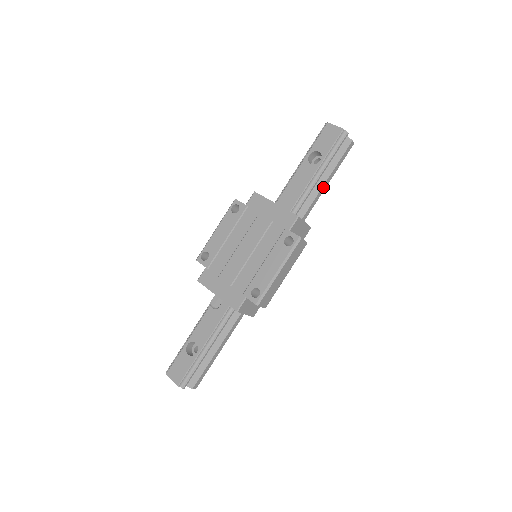
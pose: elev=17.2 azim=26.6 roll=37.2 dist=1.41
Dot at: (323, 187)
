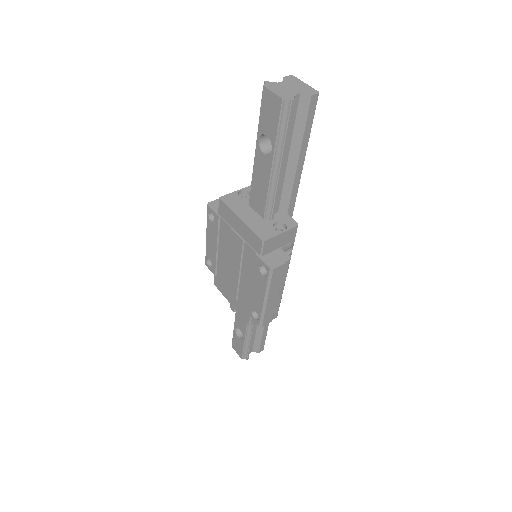
Dot at: (298, 168)
